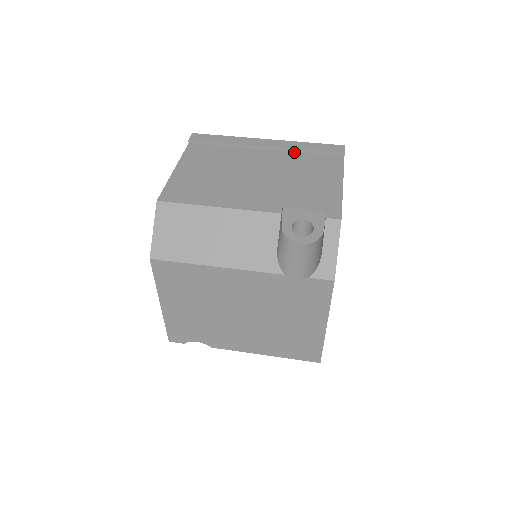
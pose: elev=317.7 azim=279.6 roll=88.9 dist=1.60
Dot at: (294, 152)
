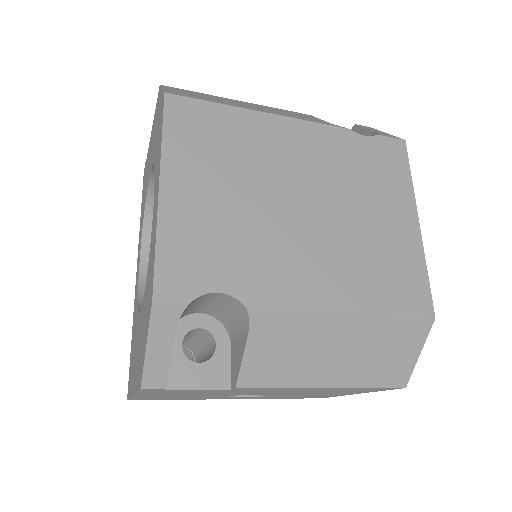
Dot at: occluded
